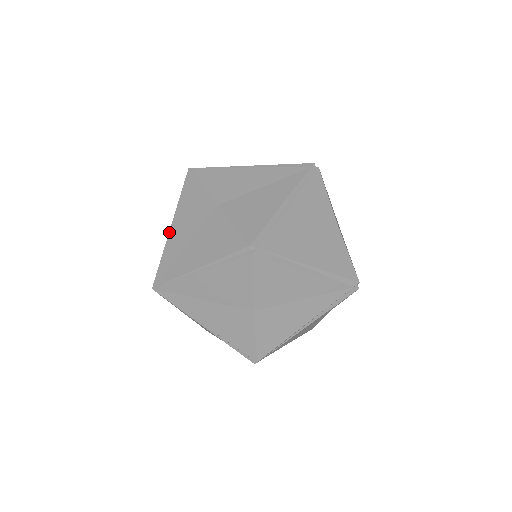
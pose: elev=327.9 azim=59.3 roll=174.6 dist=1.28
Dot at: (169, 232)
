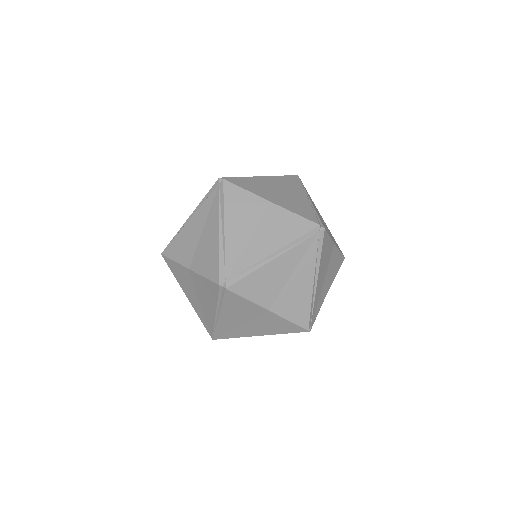
Dot at: (216, 317)
